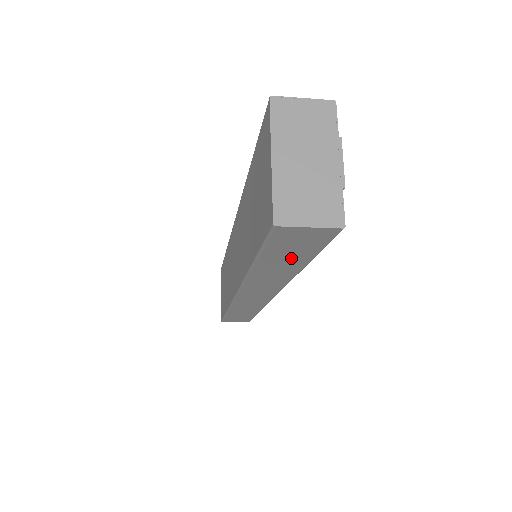
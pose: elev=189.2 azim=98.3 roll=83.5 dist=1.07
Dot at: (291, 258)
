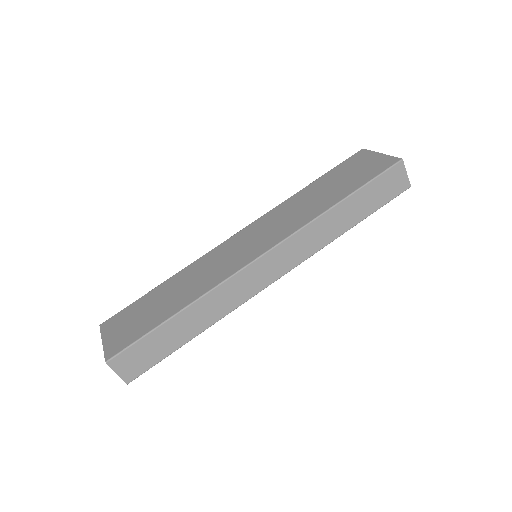
Dot at: (366, 205)
